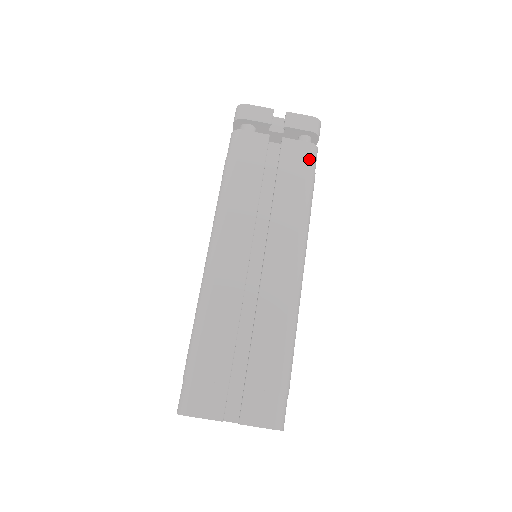
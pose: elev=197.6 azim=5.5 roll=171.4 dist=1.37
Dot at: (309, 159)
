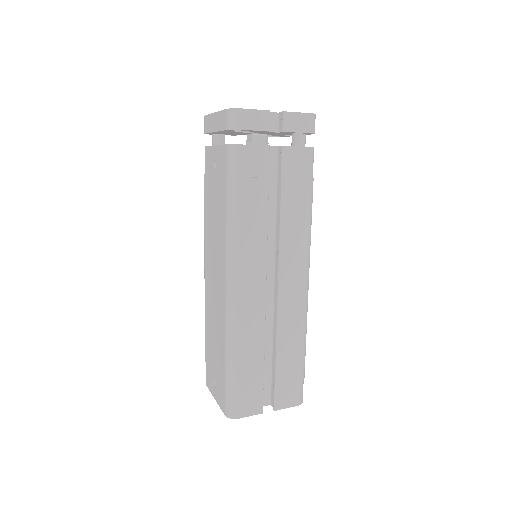
Dot at: (309, 167)
